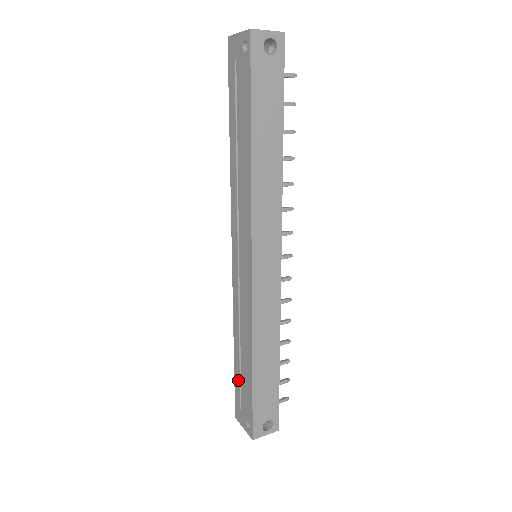
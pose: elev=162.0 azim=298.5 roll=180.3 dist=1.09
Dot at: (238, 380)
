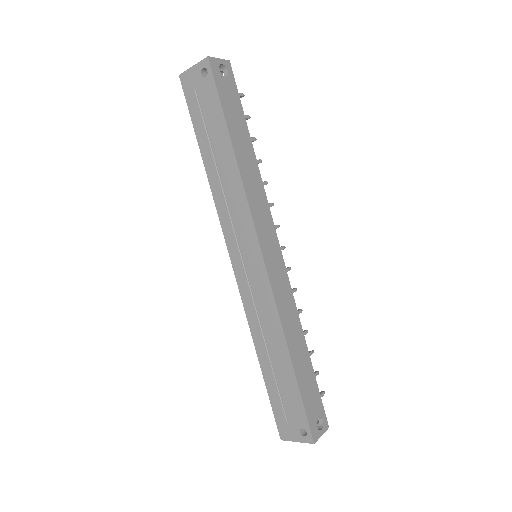
Dot at: (274, 392)
